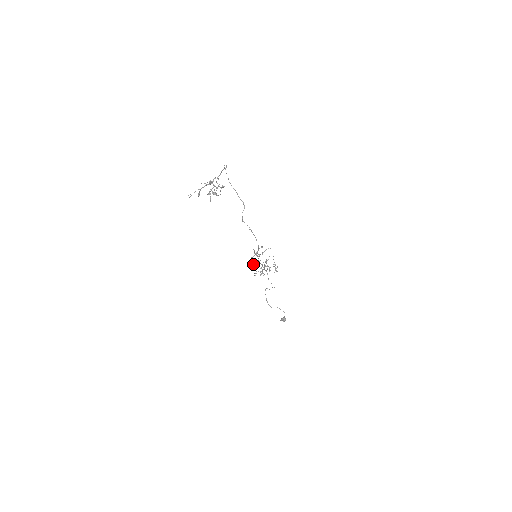
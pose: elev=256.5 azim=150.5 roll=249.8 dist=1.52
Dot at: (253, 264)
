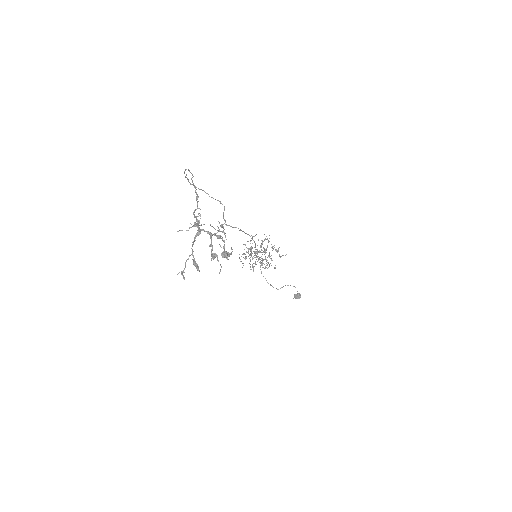
Dot at: occluded
